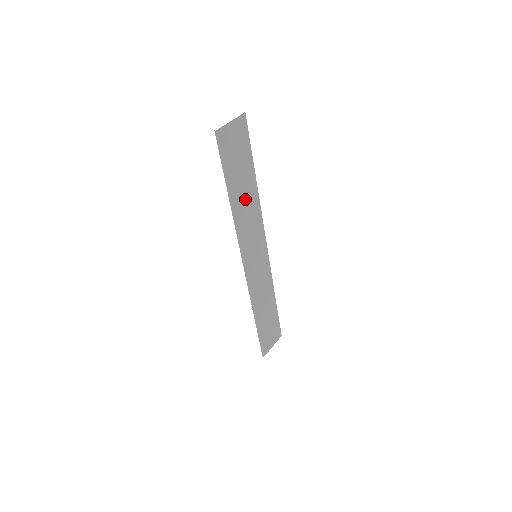
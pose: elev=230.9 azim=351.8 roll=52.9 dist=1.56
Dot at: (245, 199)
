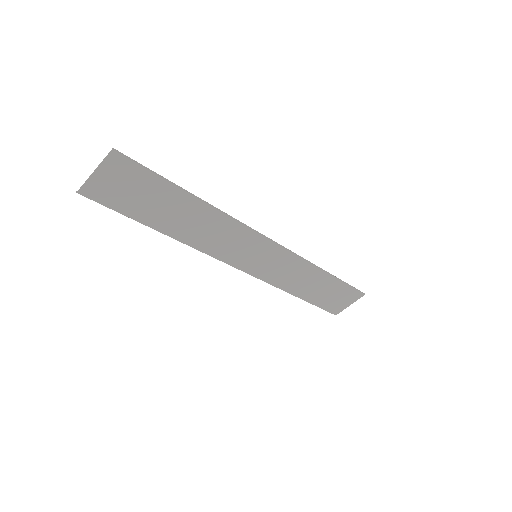
Dot at: (191, 222)
